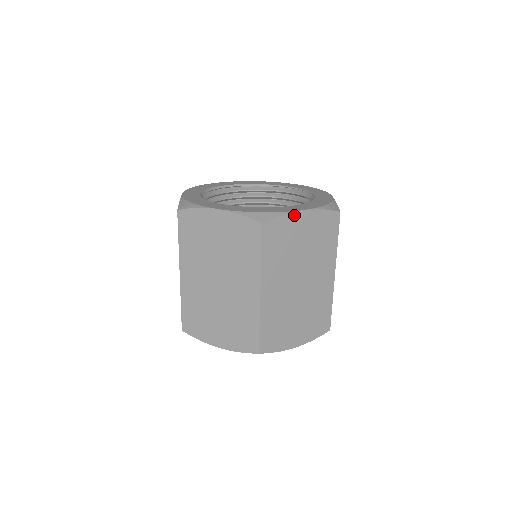
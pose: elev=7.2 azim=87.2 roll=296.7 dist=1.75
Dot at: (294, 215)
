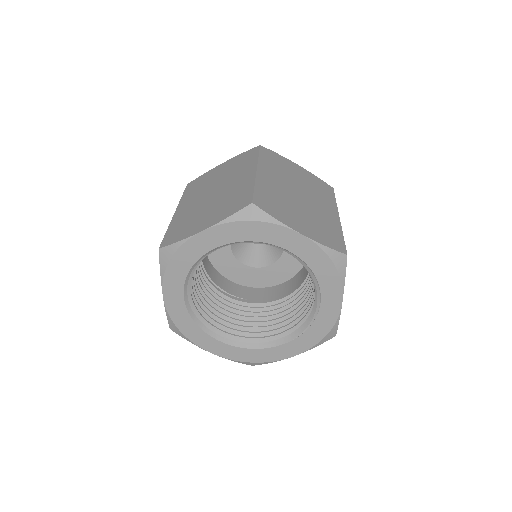
Dot at: (283, 357)
